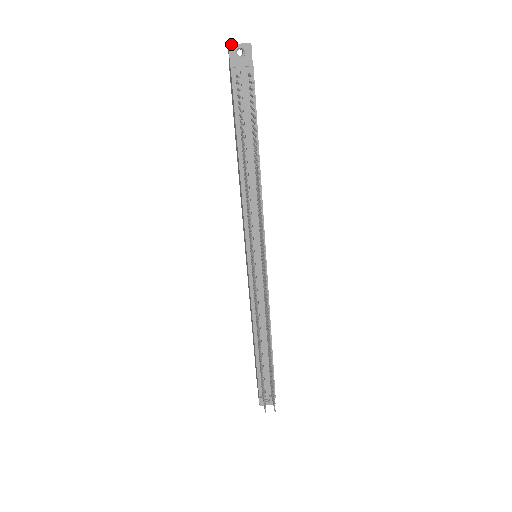
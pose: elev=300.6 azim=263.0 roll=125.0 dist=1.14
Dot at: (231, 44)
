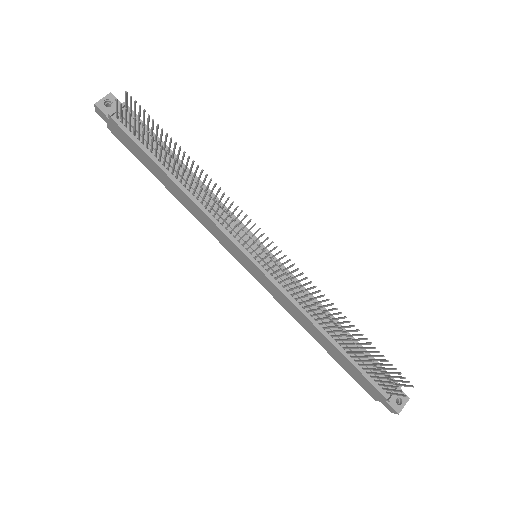
Dot at: (96, 102)
